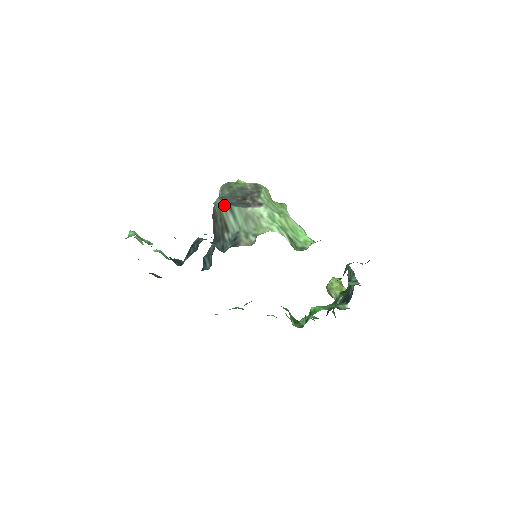
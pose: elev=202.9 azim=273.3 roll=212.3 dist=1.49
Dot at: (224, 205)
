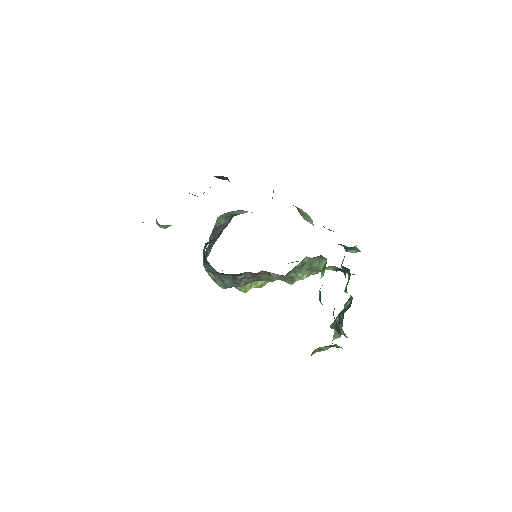
Dot at: (230, 212)
